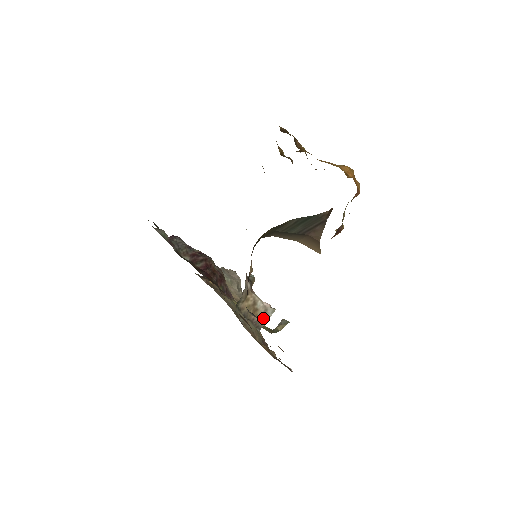
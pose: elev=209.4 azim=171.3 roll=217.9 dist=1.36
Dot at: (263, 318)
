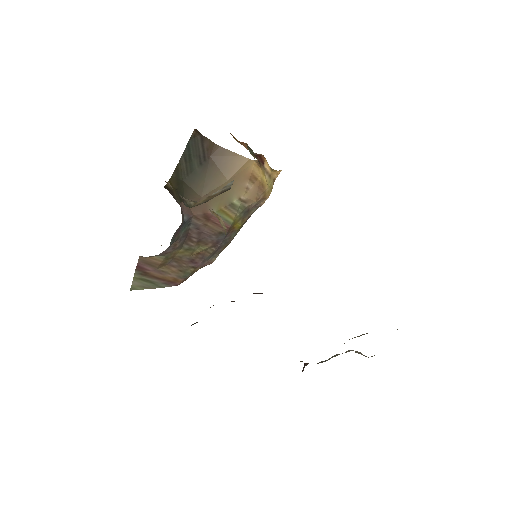
Dot at: occluded
